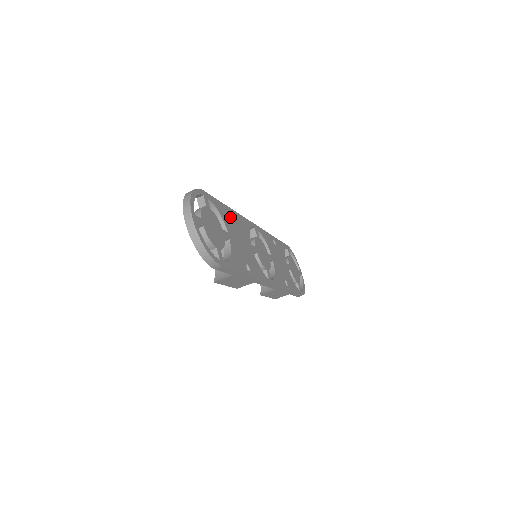
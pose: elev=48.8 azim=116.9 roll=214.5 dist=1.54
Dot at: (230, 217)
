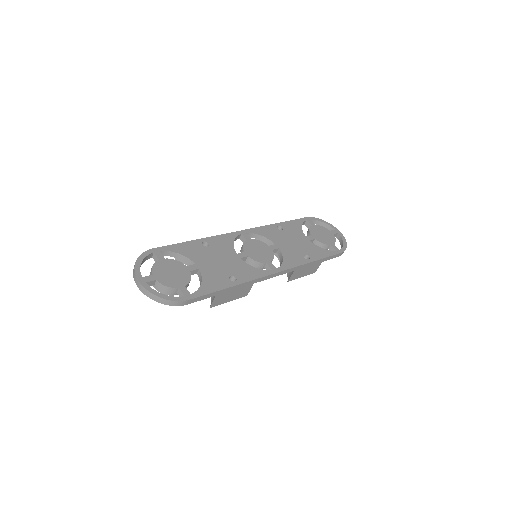
Dot at: (198, 248)
